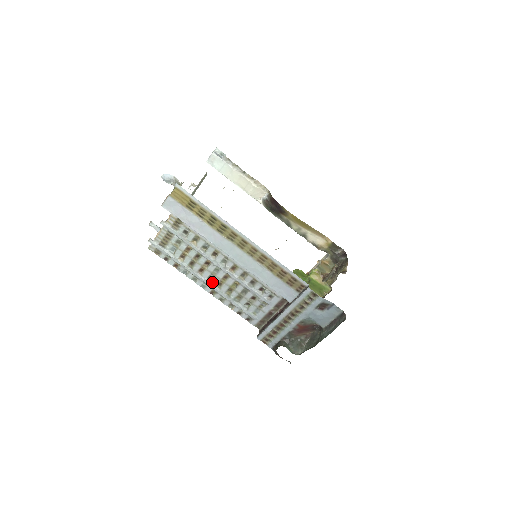
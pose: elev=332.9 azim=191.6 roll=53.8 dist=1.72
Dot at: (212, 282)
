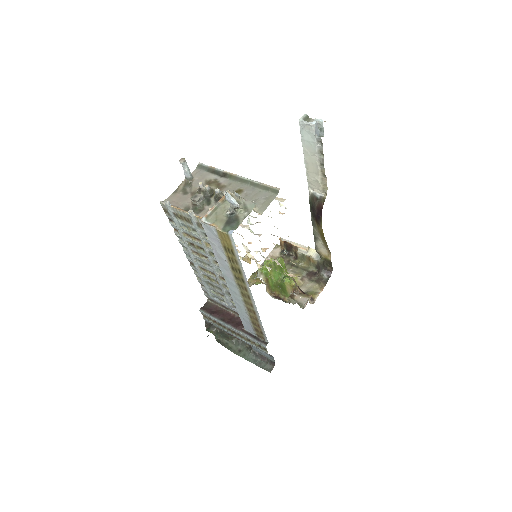
Dot at: (198, 263)
